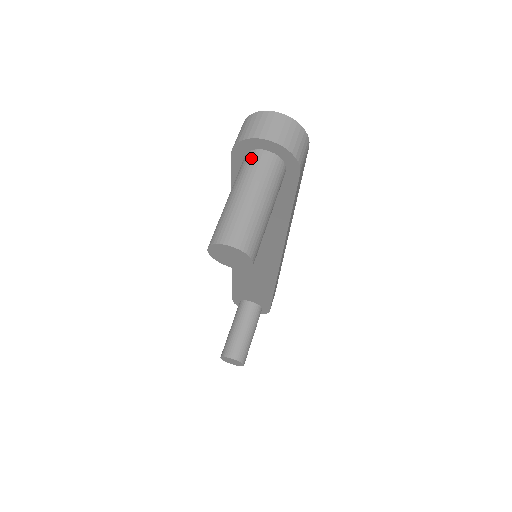
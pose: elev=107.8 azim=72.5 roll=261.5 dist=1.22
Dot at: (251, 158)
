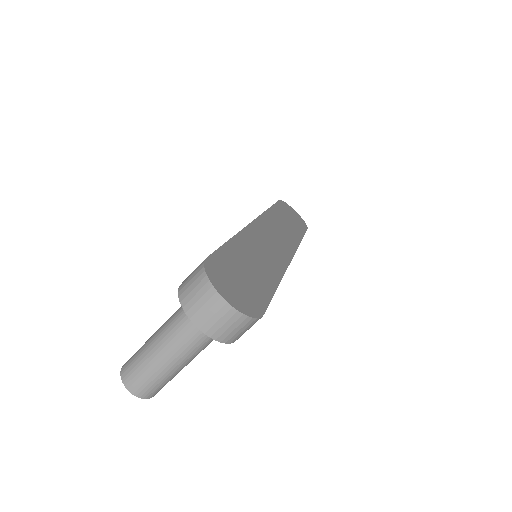
Dot at: (185, 317)
